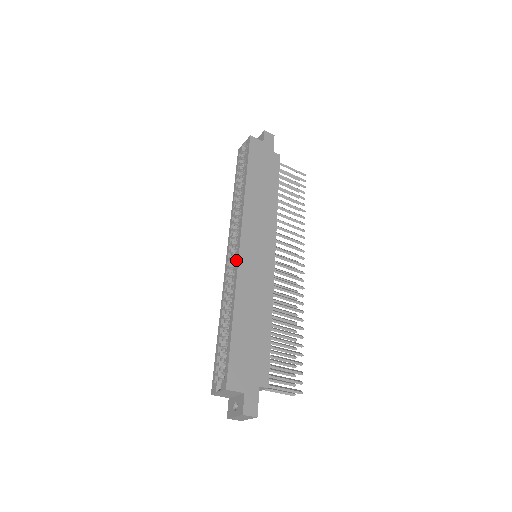
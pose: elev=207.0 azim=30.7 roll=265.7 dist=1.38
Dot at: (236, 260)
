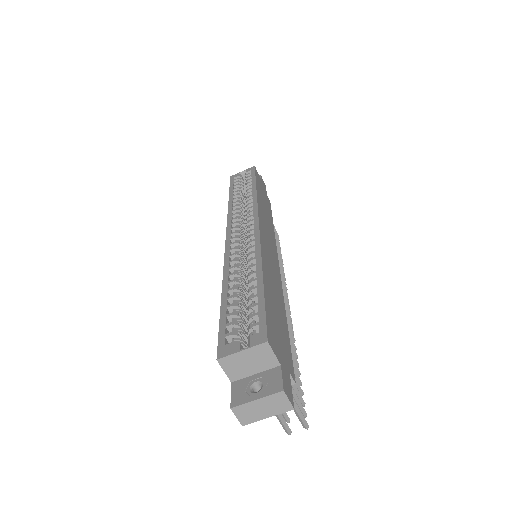
Dot at: (255, 234)
